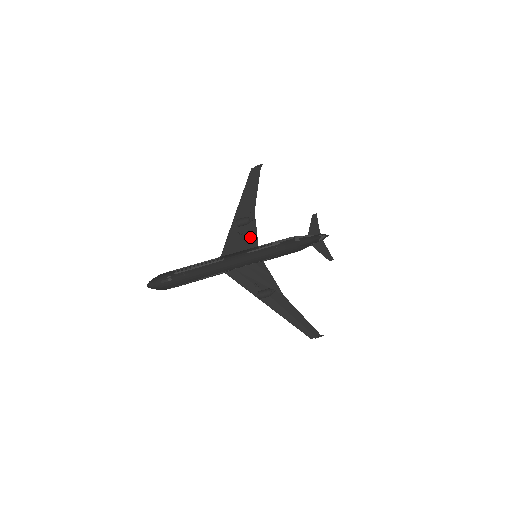
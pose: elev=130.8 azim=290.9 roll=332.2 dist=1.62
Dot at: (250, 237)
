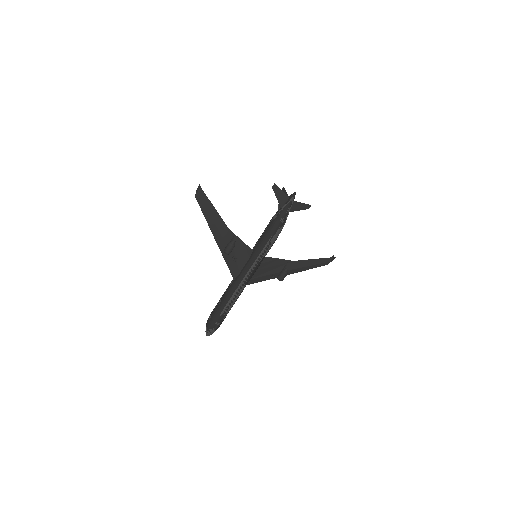
Dot at: (242, 250)
